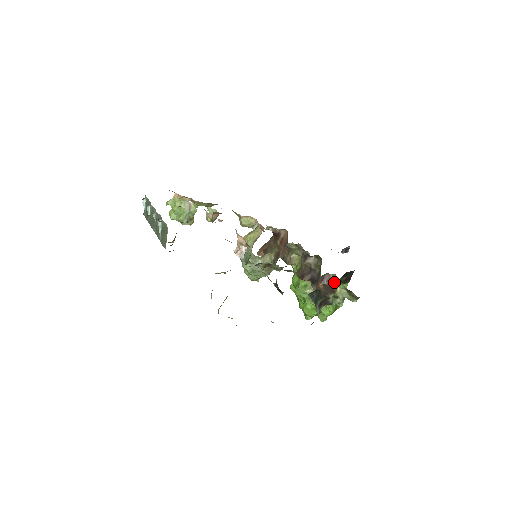
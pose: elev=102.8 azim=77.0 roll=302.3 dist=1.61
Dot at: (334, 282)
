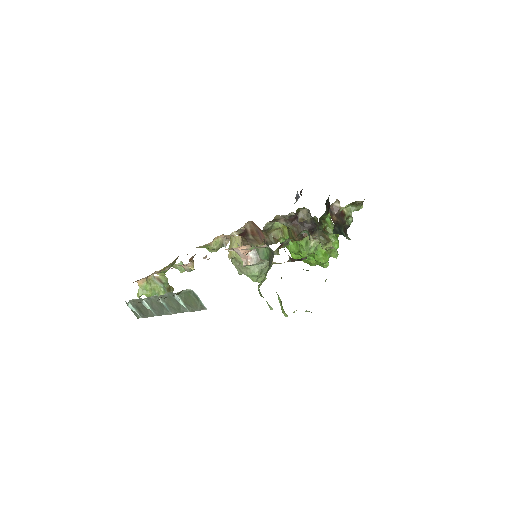
Dot at: (322, 219)
